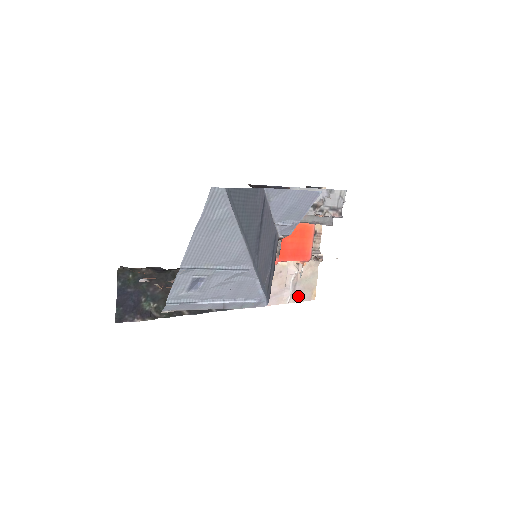
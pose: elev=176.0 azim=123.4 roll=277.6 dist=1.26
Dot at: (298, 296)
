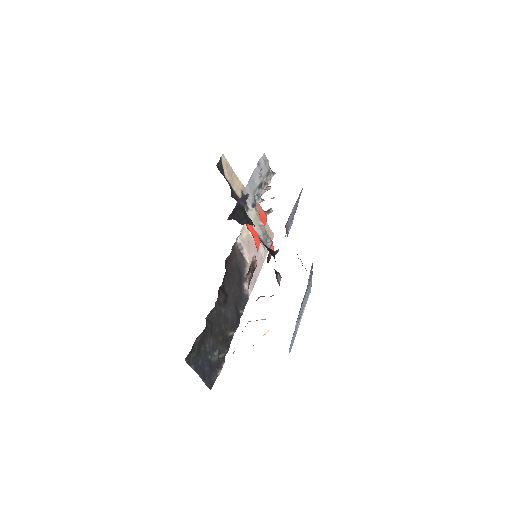
Dot at: occluded
